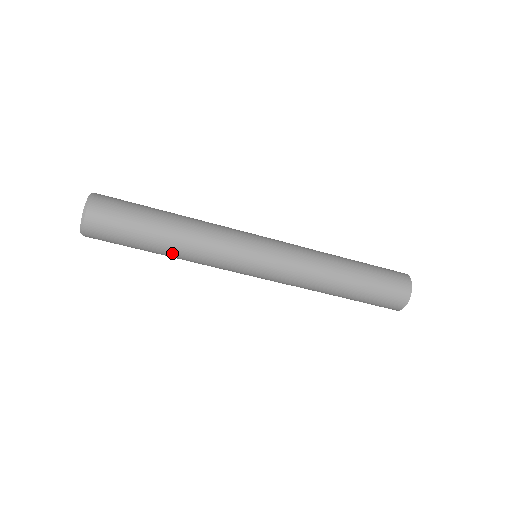
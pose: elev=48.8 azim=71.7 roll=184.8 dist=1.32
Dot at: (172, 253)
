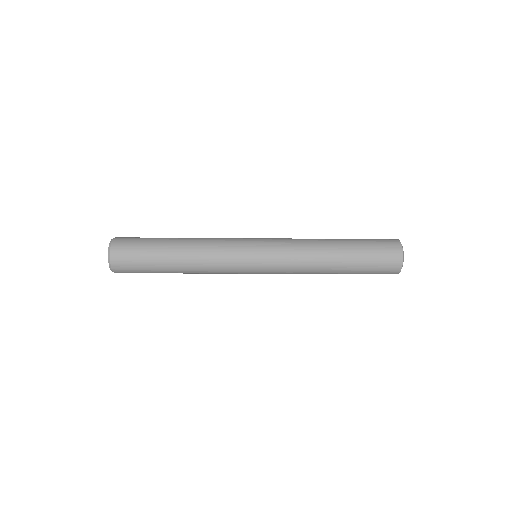
Dot at: (186, 273)
